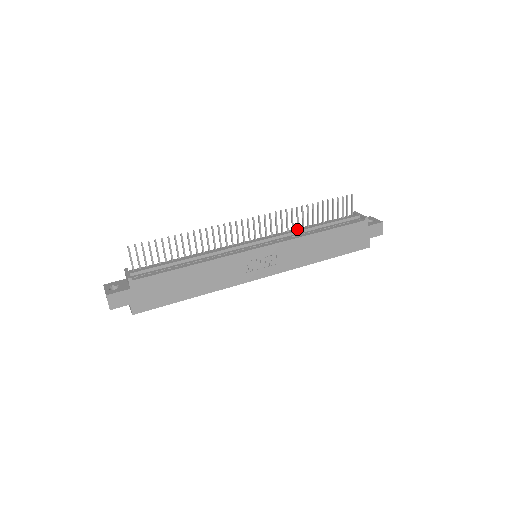
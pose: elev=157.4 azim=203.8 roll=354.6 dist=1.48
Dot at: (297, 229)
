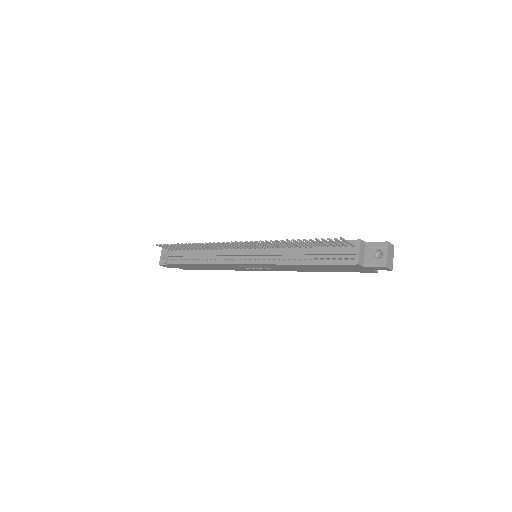
Dot at: (285, 251)
